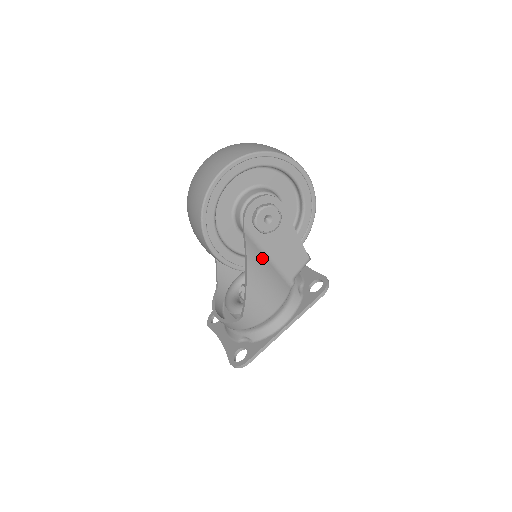
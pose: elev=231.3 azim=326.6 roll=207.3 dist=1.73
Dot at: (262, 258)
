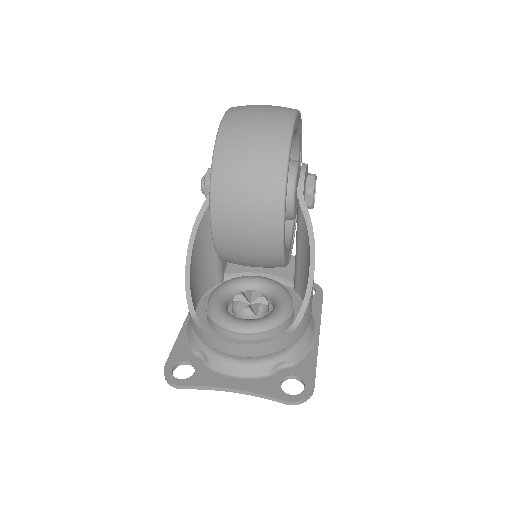
Dot at: occluded
